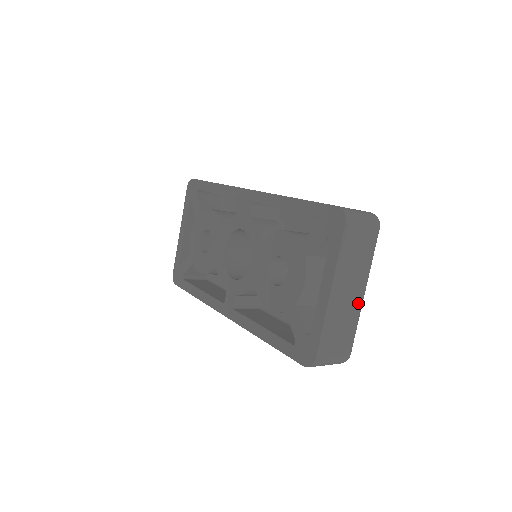
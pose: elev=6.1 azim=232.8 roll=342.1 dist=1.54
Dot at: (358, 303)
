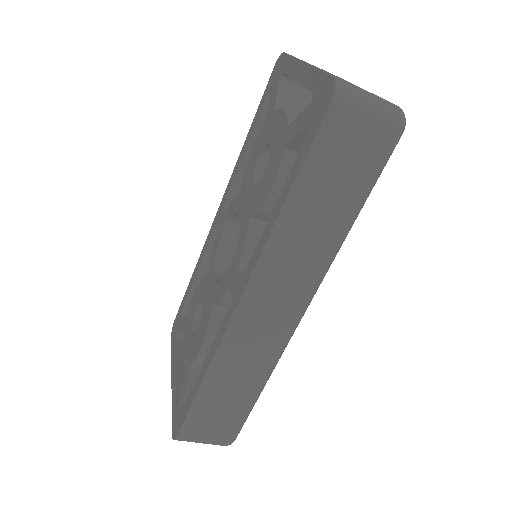
Dot at: occluded
